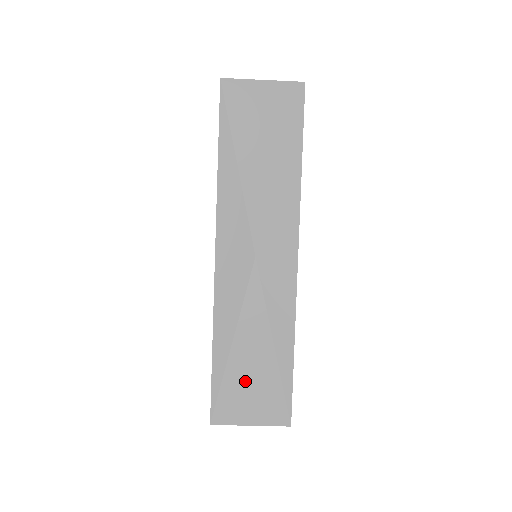
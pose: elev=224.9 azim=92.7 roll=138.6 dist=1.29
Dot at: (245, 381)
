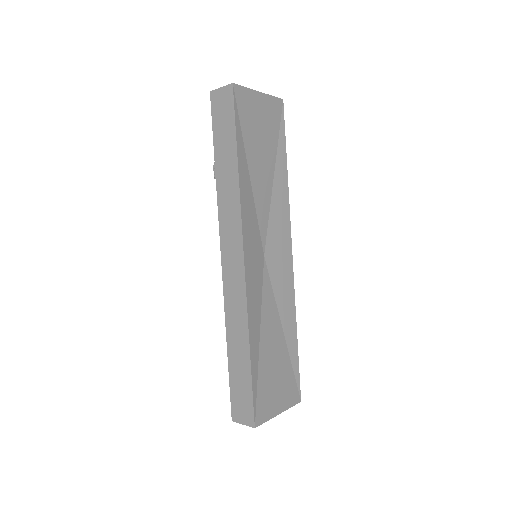
Dot at: (271, 374)
